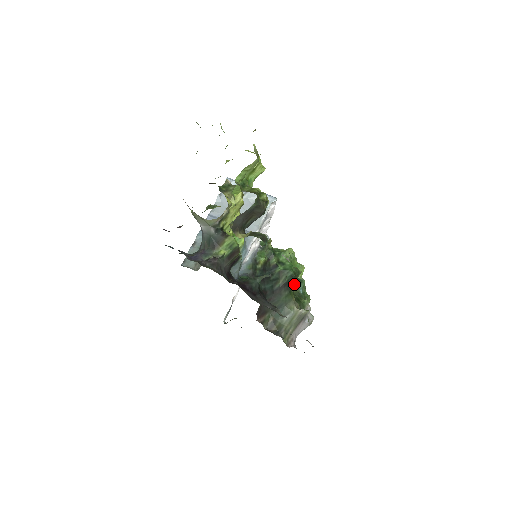
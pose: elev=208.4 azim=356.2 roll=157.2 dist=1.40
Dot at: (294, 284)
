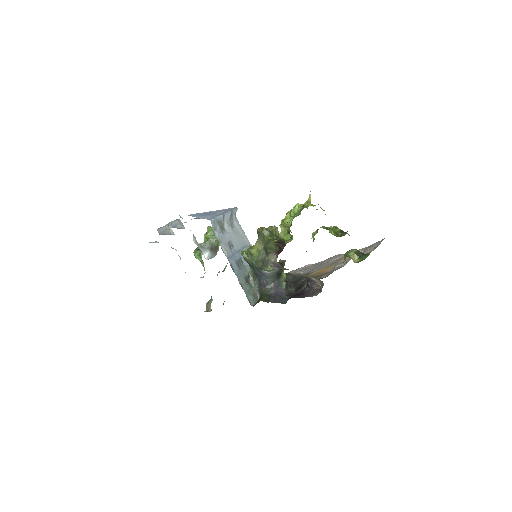
Dot at: occluded
